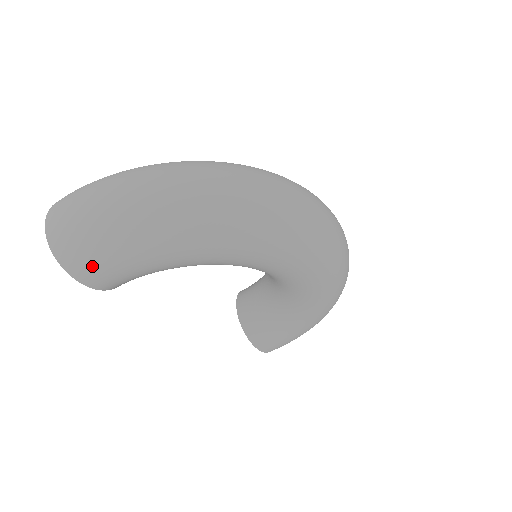
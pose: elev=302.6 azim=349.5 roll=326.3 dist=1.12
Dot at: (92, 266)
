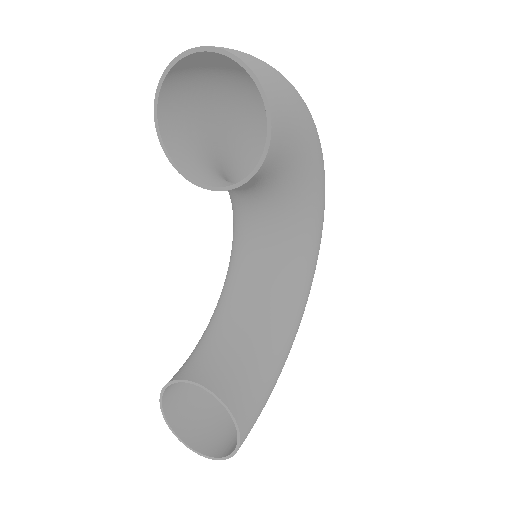
Dot at: (284, 104)
